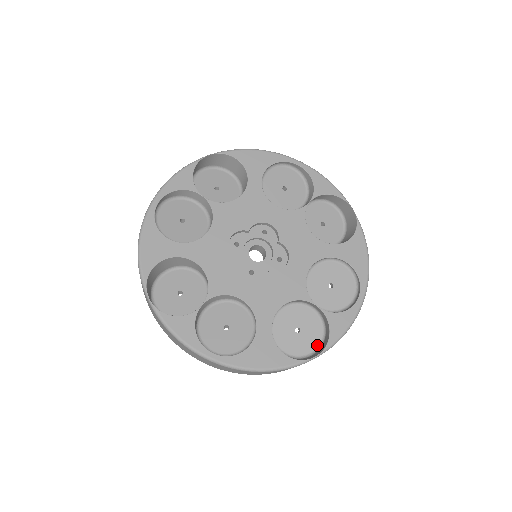
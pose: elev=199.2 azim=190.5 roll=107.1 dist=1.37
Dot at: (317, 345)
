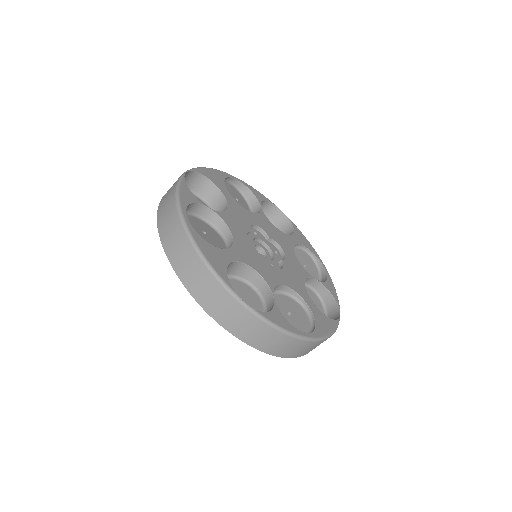
Dot at: (323, 312)
